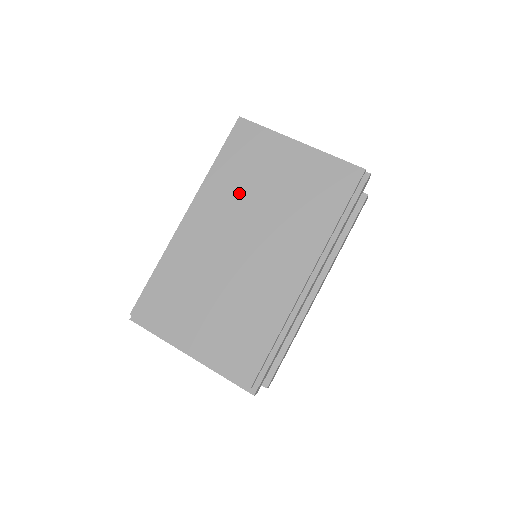
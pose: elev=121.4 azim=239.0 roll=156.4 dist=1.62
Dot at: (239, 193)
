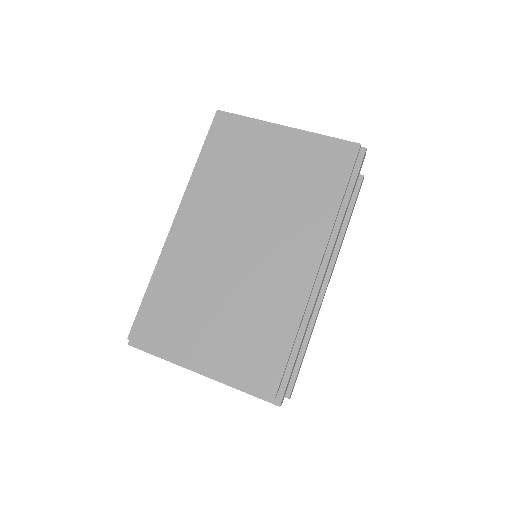
Dot at: (229, 189)
